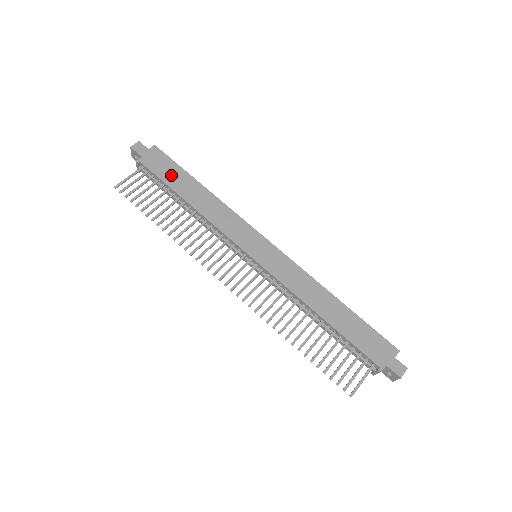
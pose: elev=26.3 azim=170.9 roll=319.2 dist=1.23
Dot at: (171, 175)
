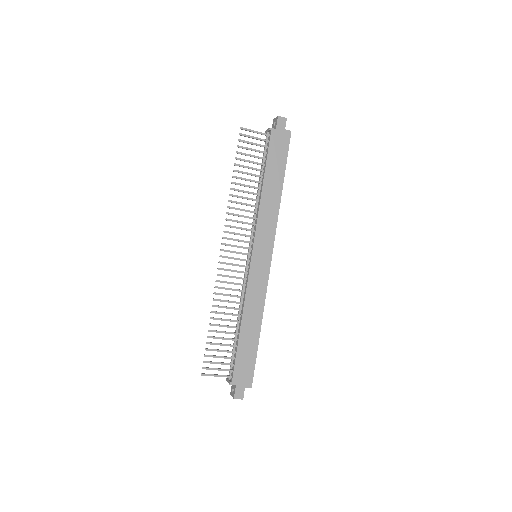
Dot at: (276, 159)
